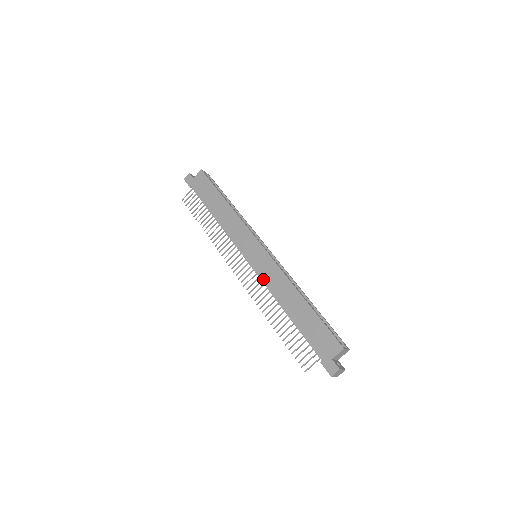
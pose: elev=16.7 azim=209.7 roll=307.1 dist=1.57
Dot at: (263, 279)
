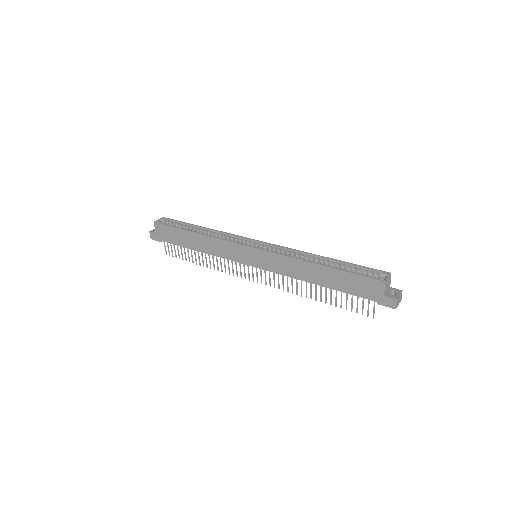
Dot at: (278, 272)
